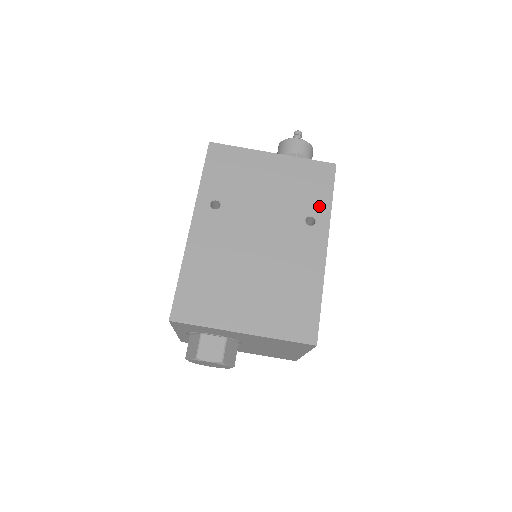
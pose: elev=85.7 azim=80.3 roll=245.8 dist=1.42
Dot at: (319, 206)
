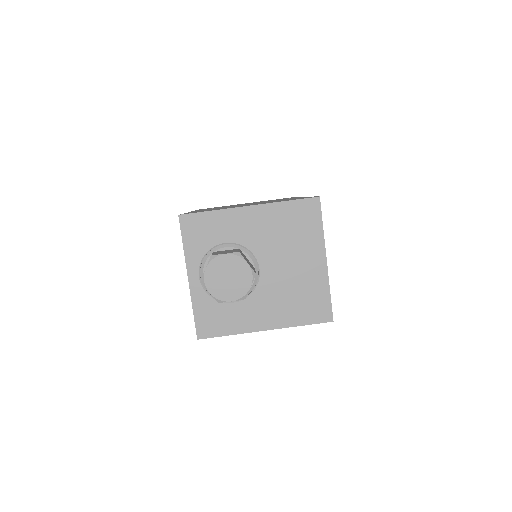
Dot at: occluded
